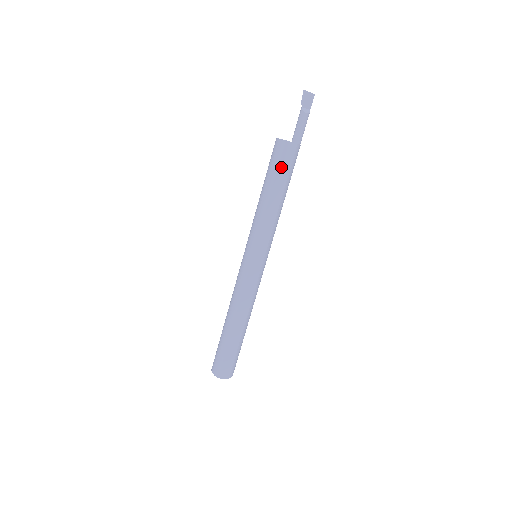
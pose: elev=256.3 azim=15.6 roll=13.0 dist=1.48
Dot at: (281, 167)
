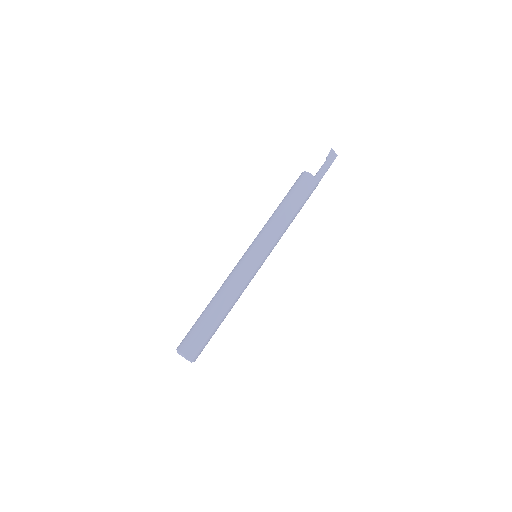
Dot at: (302, 191)
